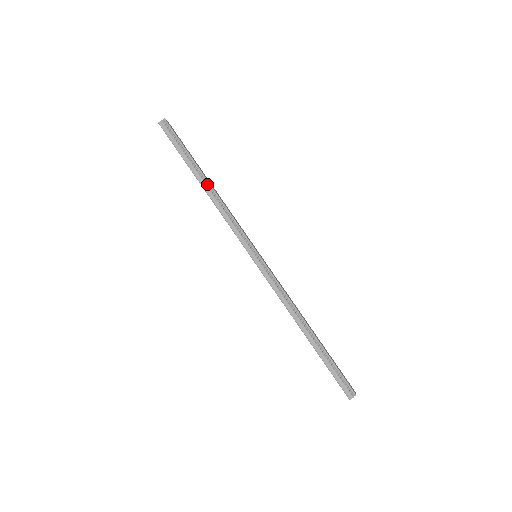
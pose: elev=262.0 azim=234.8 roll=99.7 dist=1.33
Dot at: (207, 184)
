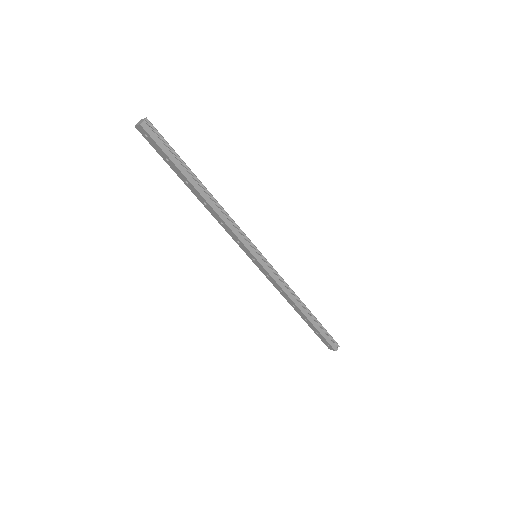
Dot at: (205, 192)
